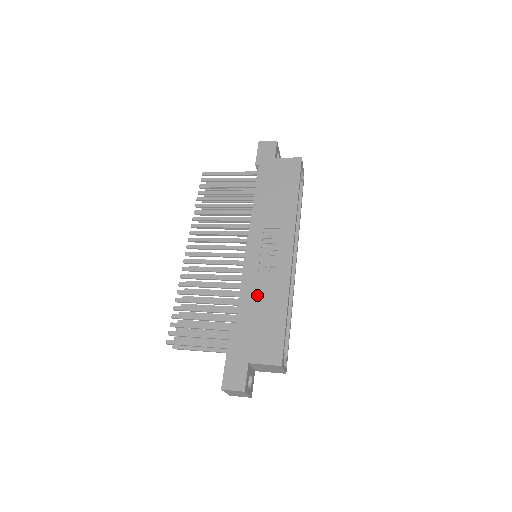
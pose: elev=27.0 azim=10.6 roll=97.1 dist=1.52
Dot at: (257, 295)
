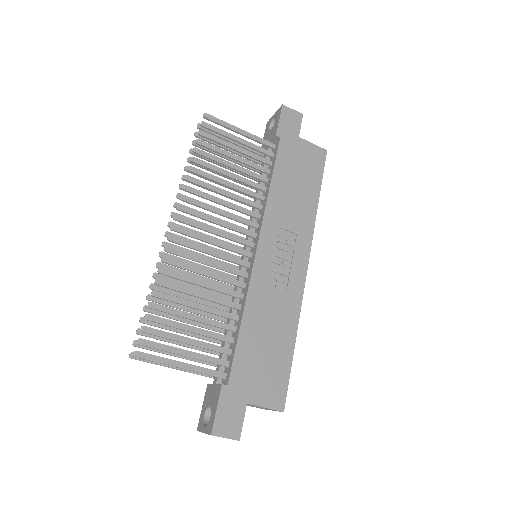
Dot at: (264, 315)
